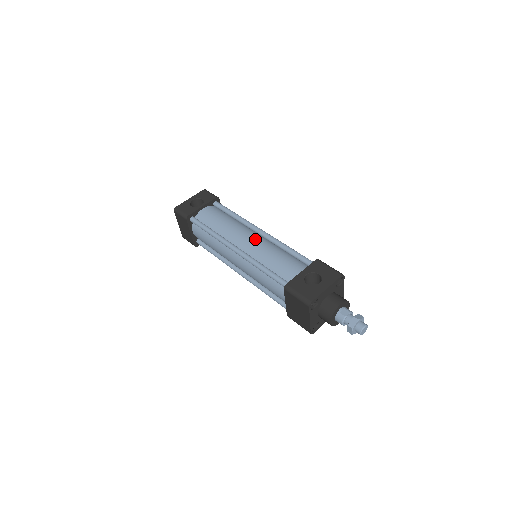
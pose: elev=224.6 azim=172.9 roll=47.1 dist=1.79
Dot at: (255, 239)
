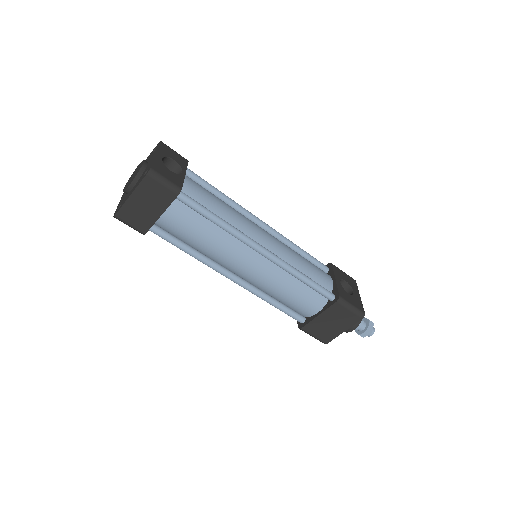
Dot at: (272, 236)
